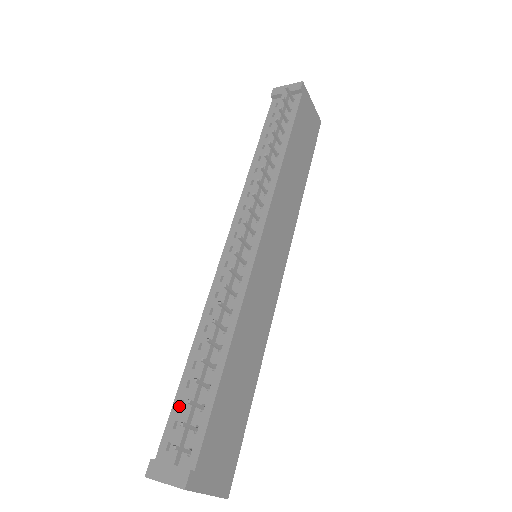
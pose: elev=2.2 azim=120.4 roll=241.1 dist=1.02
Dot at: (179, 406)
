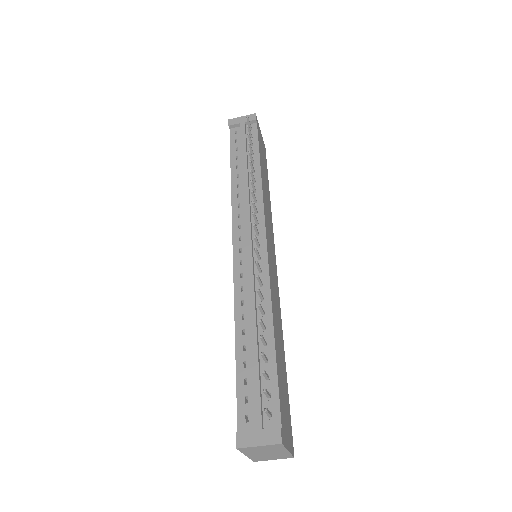
Dot at: (243, 384)
